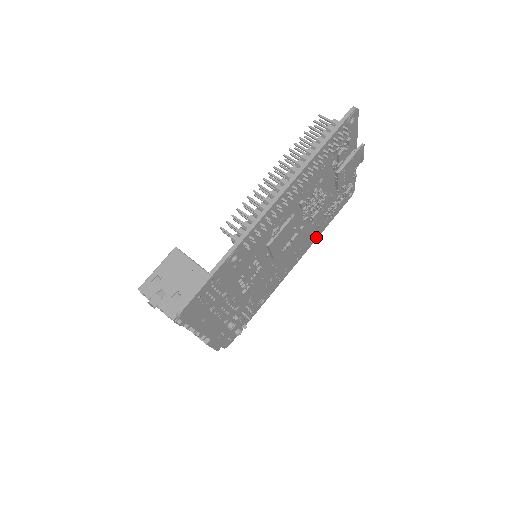
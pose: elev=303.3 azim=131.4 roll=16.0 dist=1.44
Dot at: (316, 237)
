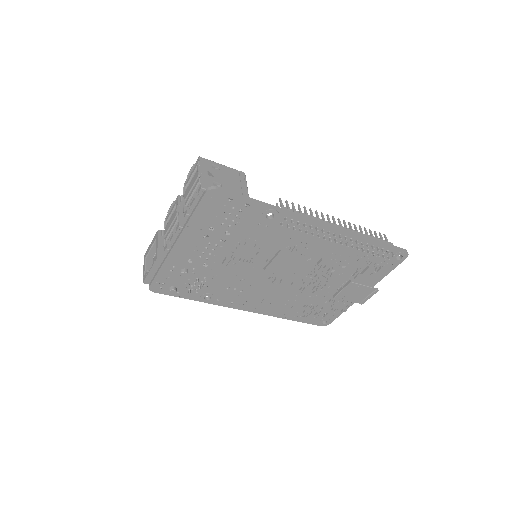
Dot at: (279, 315)
